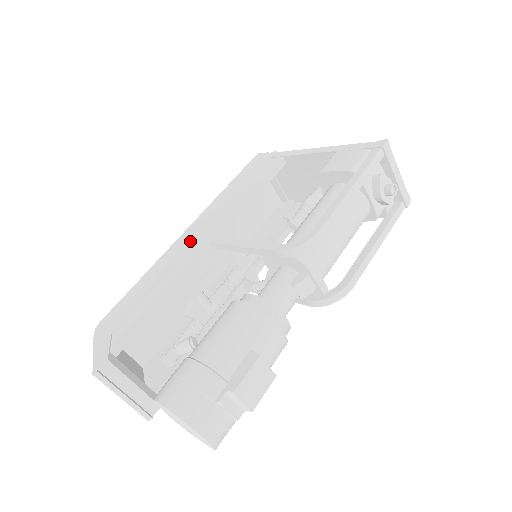
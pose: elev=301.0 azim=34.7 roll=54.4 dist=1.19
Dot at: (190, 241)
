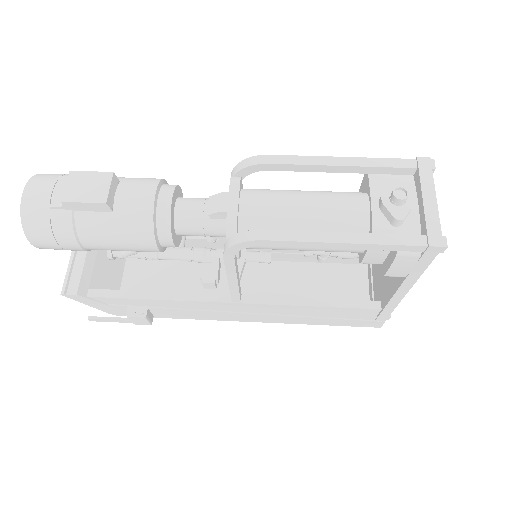
Dot at: occluded
